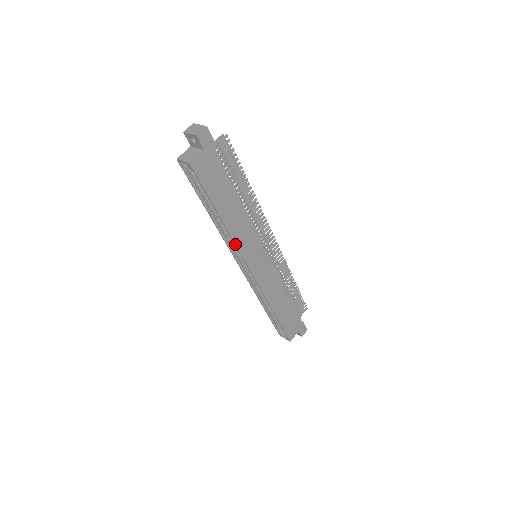
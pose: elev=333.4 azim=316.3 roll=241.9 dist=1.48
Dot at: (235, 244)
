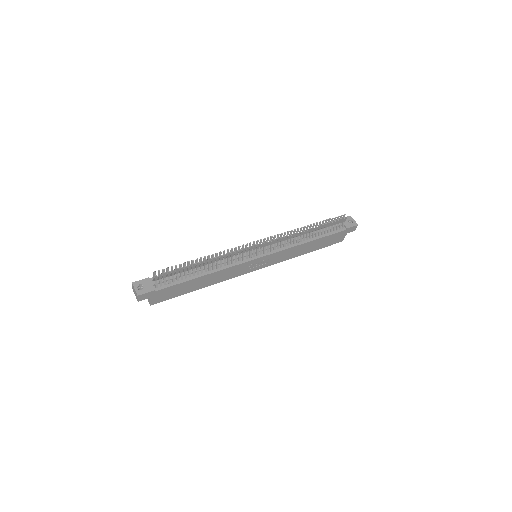
Dot at: occluded
